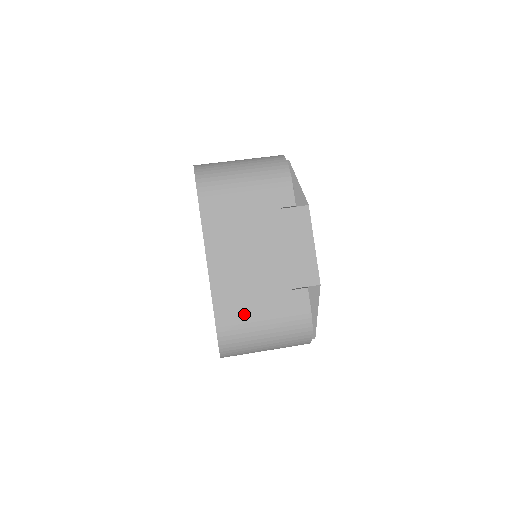
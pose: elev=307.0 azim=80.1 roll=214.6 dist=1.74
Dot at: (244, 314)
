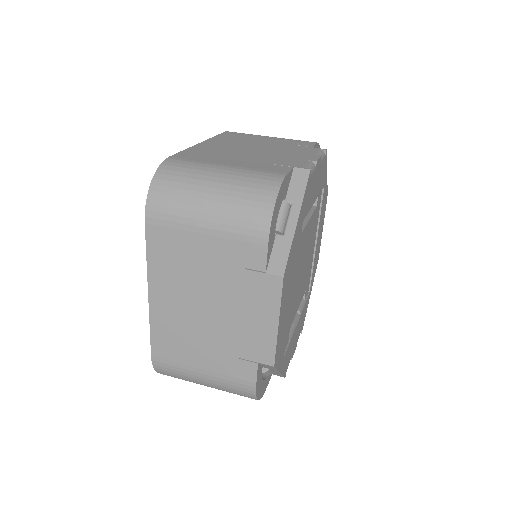
Dot at: (182, 360)
